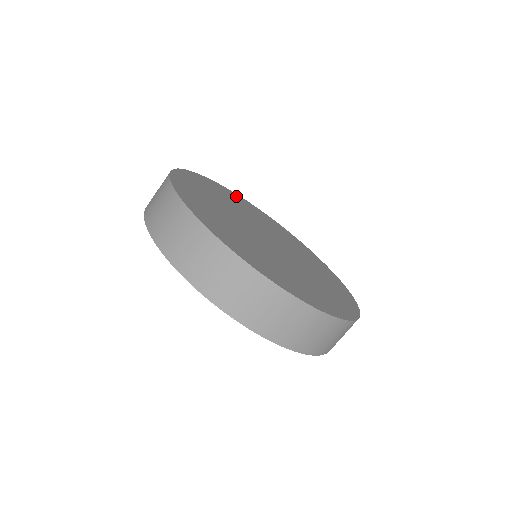
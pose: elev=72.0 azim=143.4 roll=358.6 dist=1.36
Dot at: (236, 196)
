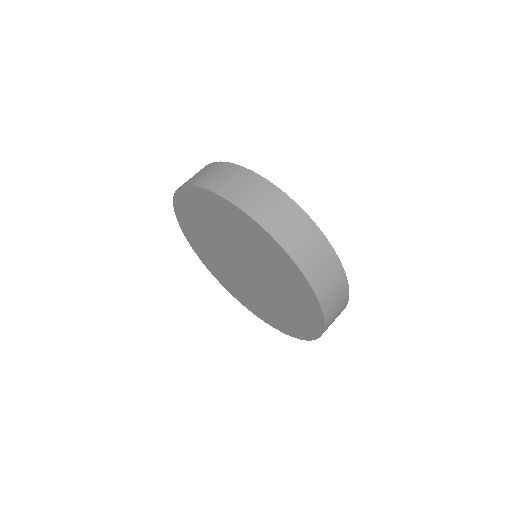
Dot at: occluded
